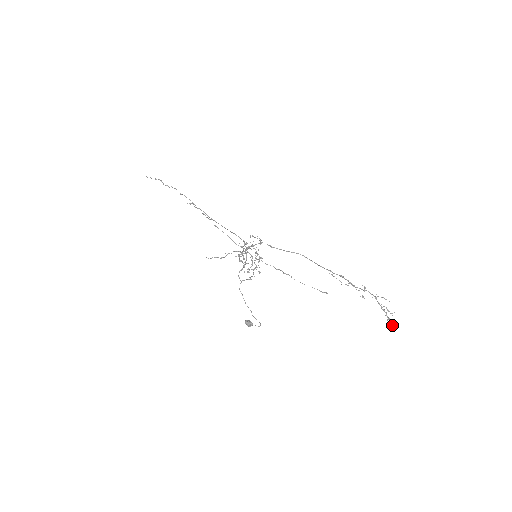
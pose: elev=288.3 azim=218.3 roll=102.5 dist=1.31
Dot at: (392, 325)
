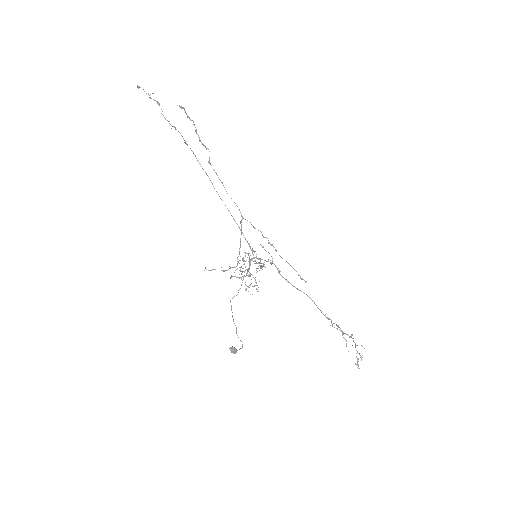
Dot at: (357, 367)
